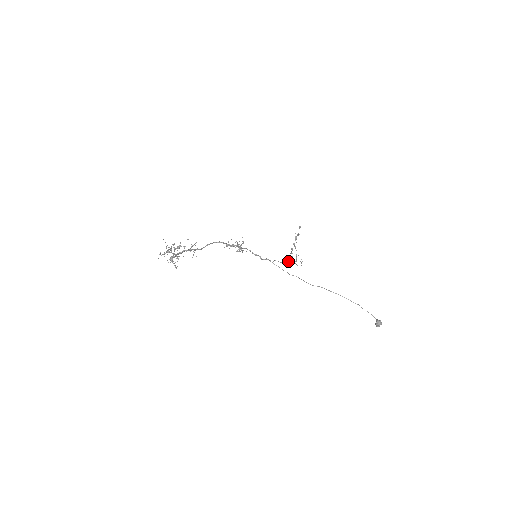
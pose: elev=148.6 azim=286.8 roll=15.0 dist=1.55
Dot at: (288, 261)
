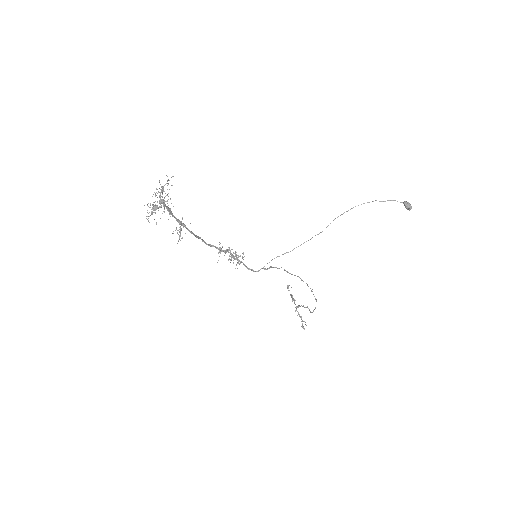
Dot at: occluded
